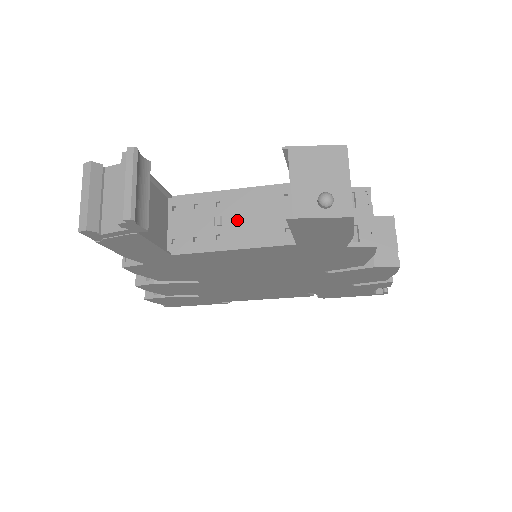
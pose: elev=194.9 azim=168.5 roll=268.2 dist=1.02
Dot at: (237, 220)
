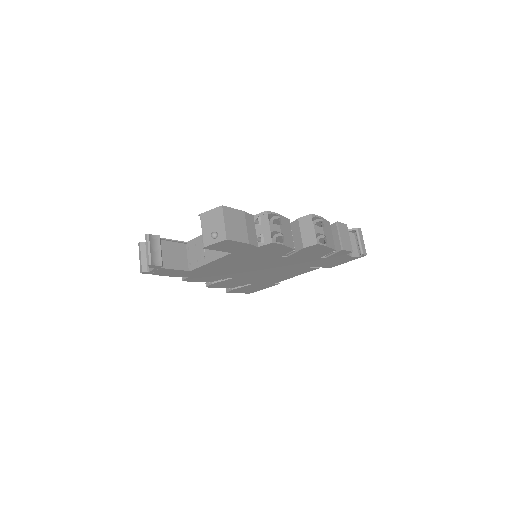
Dot at: occluded
